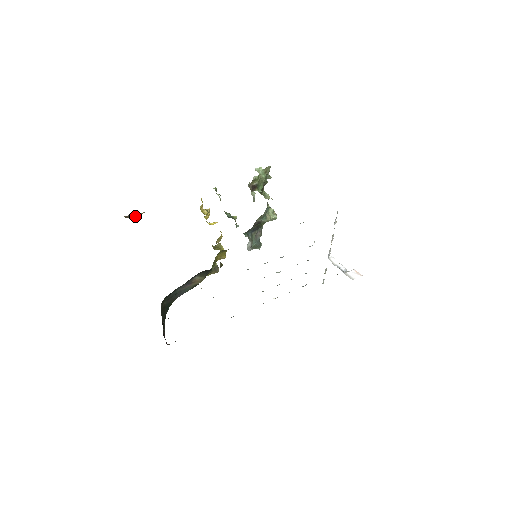
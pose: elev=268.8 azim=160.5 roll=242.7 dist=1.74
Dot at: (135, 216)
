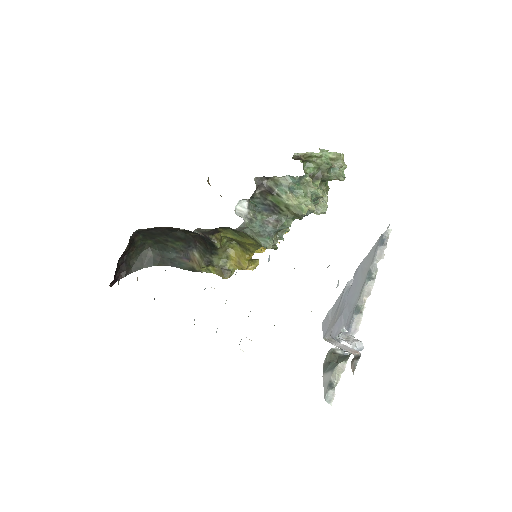
Dot at: (220, 195)
